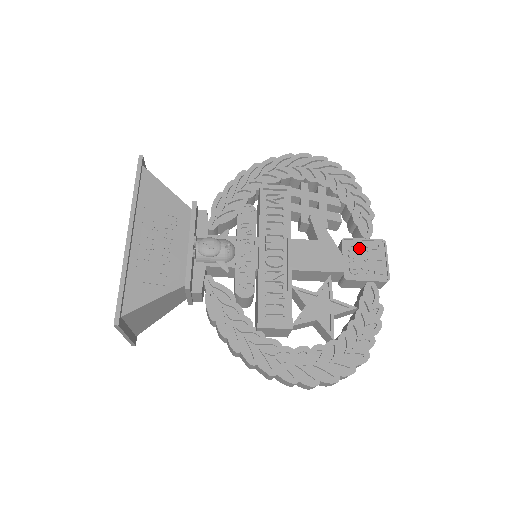
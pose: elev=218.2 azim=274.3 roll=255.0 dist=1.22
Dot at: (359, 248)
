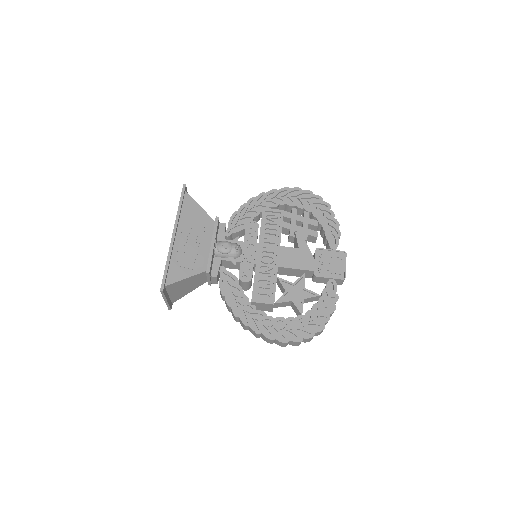
Dot at: (327, 256)
